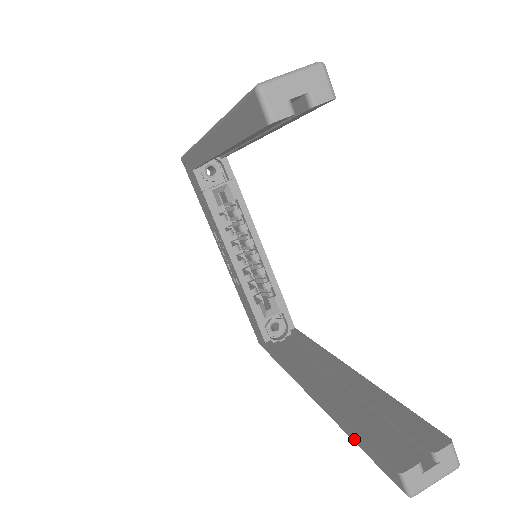
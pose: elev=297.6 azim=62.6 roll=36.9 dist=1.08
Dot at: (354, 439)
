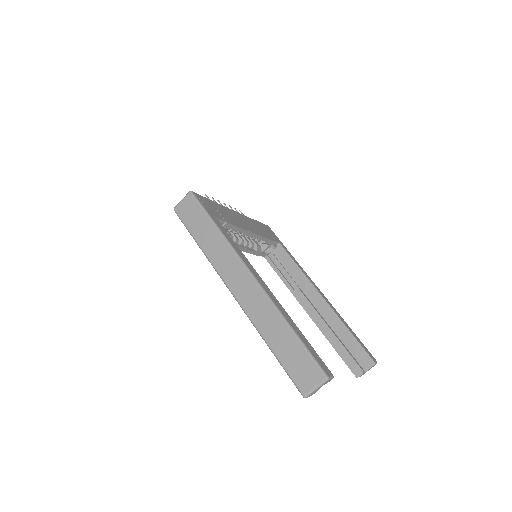
Dot at: occluded
